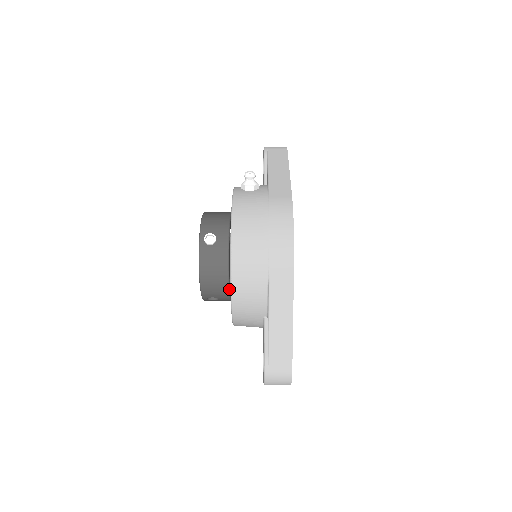
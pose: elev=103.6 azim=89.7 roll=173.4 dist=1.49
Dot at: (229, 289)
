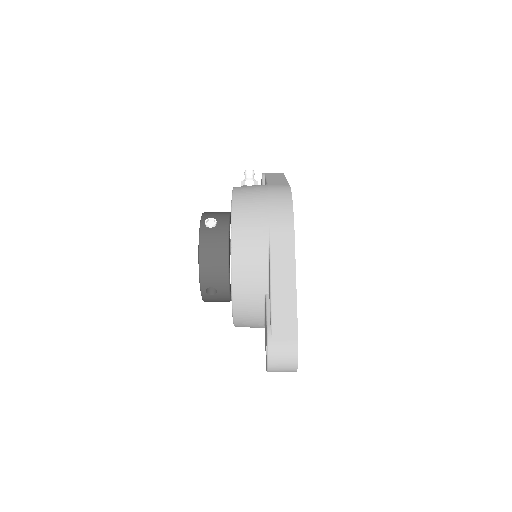
Dot at: (229, 274)
